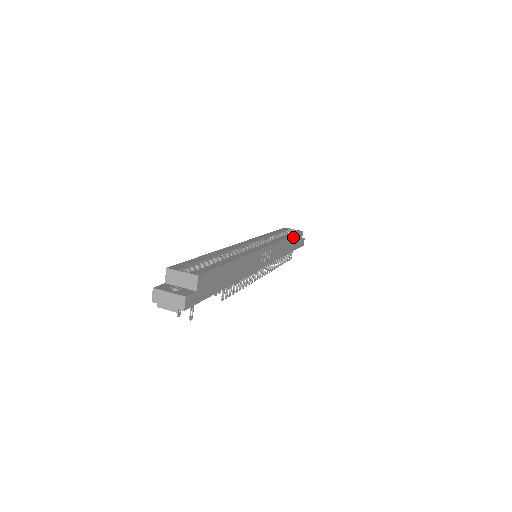
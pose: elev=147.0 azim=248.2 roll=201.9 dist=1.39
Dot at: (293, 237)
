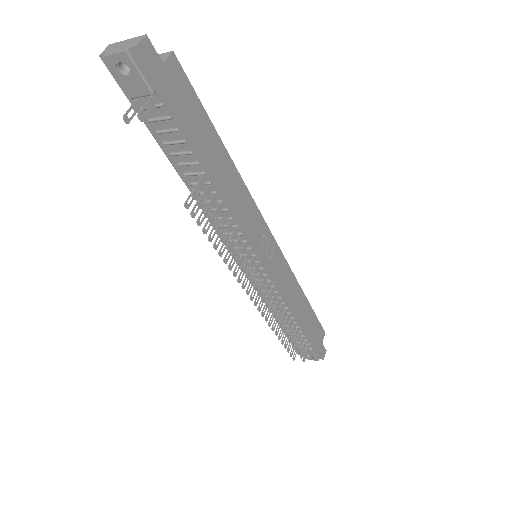
Dot at: (310, 310)
